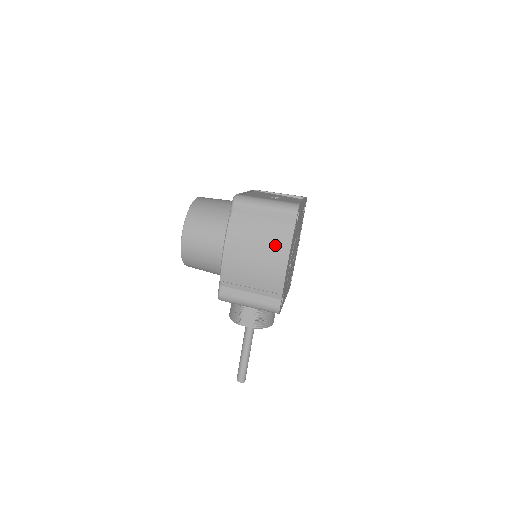
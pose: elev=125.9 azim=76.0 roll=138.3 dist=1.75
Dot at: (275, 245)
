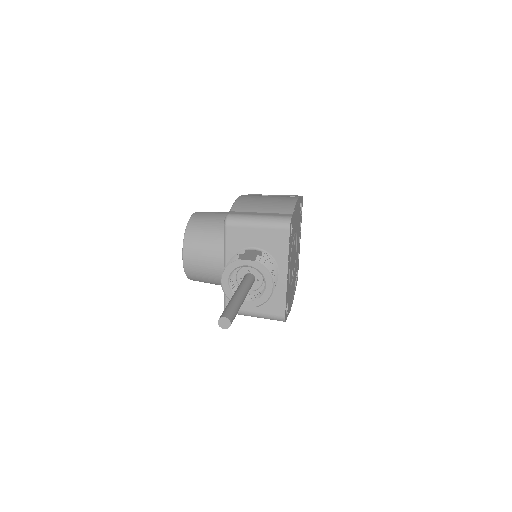
Dot at: occluded
